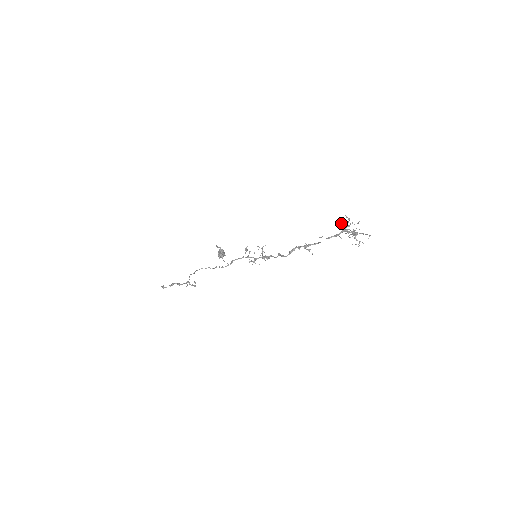
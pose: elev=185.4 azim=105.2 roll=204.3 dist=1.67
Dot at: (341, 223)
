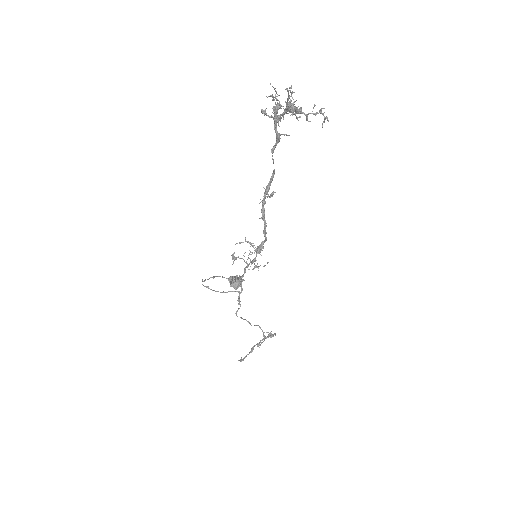
Dot at: occluded
